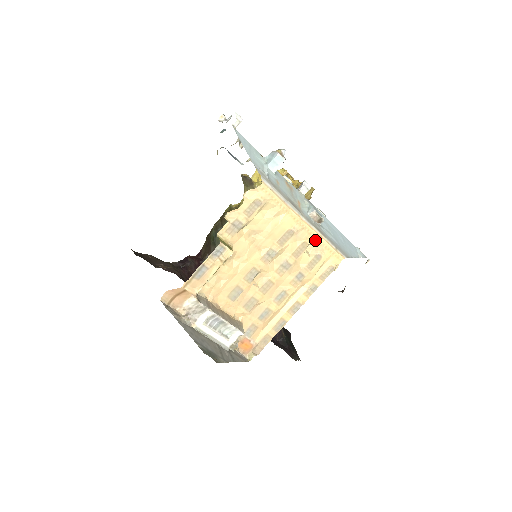
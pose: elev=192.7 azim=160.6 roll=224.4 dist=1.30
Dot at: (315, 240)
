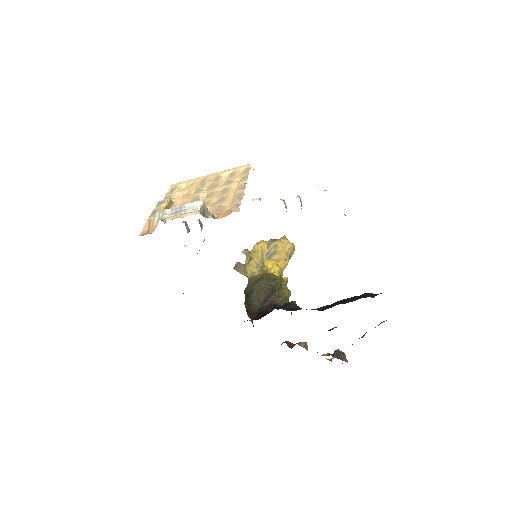
Dot at: (223, 173)
